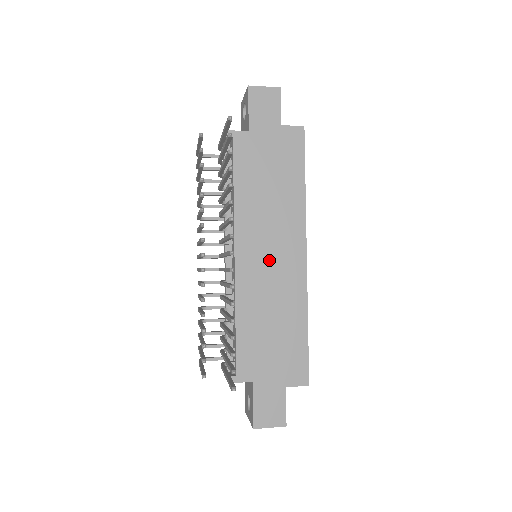
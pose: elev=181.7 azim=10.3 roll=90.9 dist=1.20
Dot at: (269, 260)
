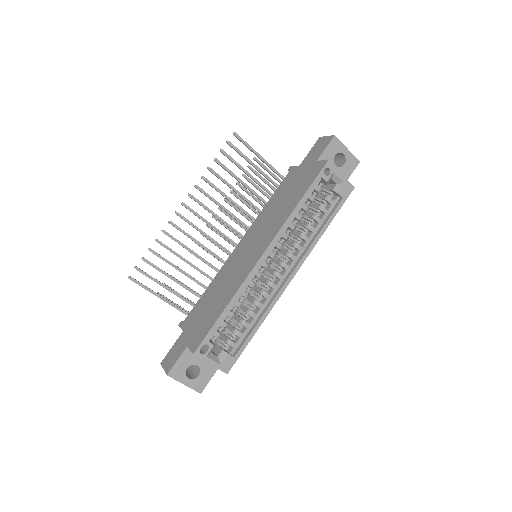
Dot at: (246, 252)
